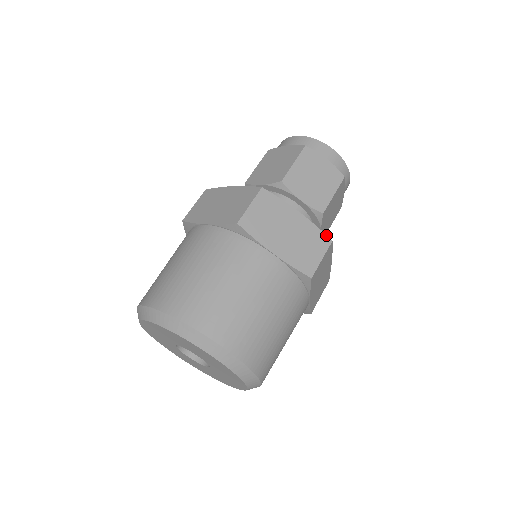
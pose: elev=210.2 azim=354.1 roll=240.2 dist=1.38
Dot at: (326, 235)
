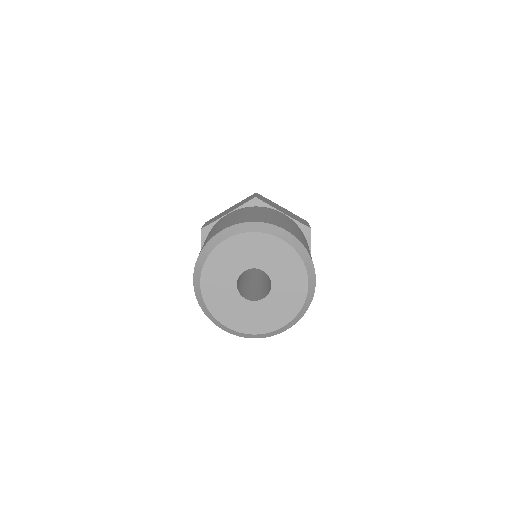
Dot at: (303, 219)
